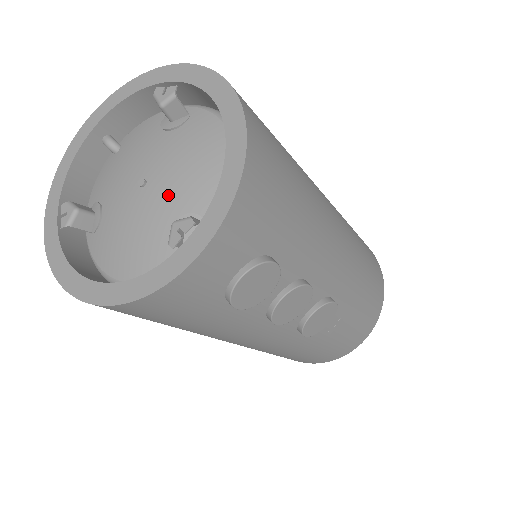
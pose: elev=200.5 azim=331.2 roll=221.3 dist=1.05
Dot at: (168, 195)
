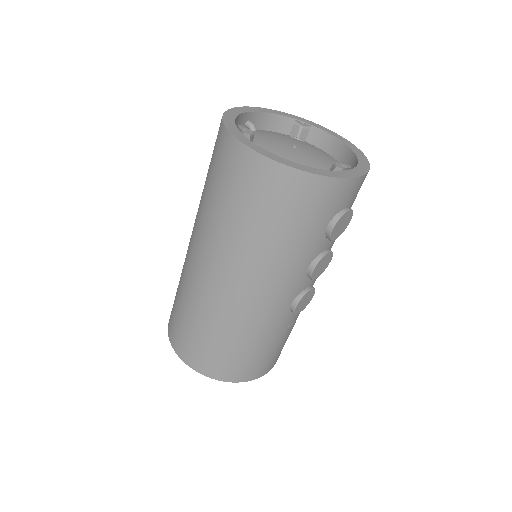
Dot at: (314, 157)
